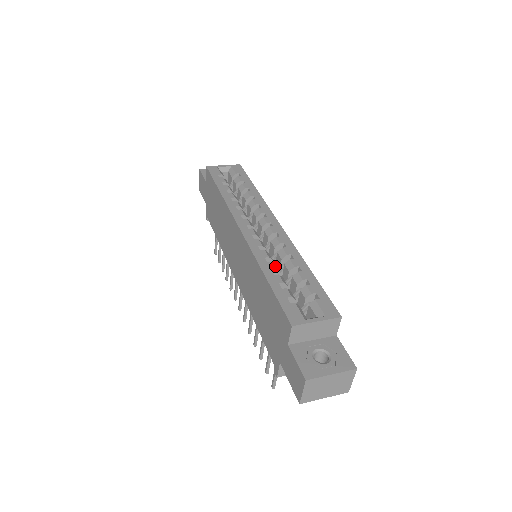
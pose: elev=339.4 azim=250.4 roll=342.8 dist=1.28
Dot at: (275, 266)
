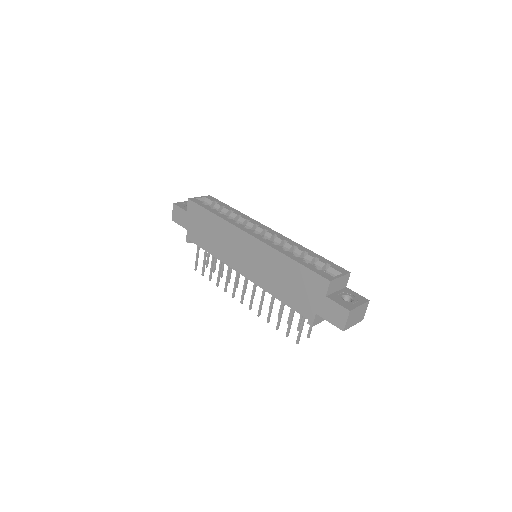
Dot at: (291, 253)
